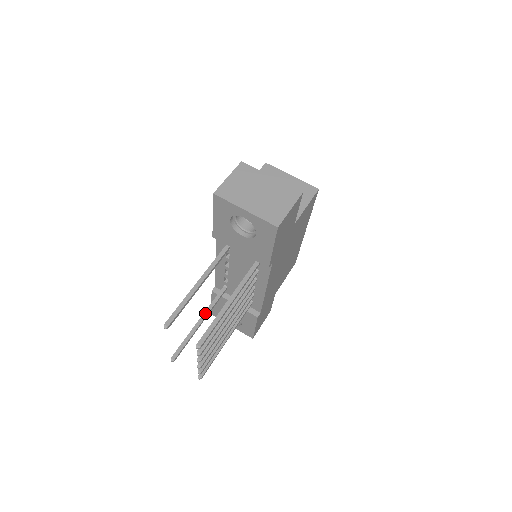
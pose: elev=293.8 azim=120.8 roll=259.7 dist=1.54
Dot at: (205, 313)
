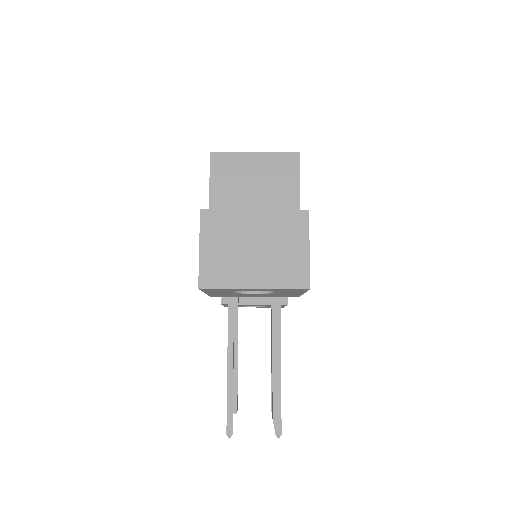
Dot at: (235, 341)
